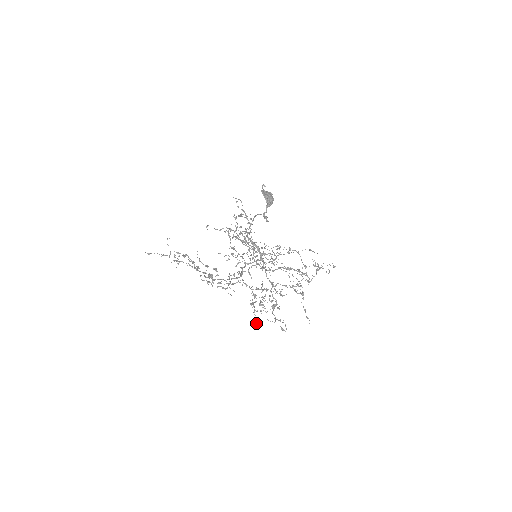
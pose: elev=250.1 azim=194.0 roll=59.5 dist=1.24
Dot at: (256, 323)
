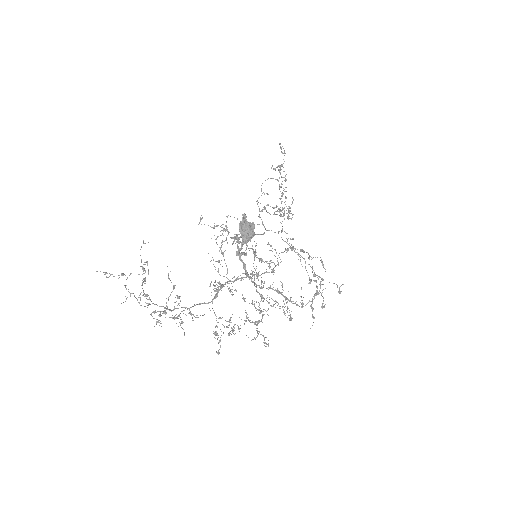
Dot at: occluded
